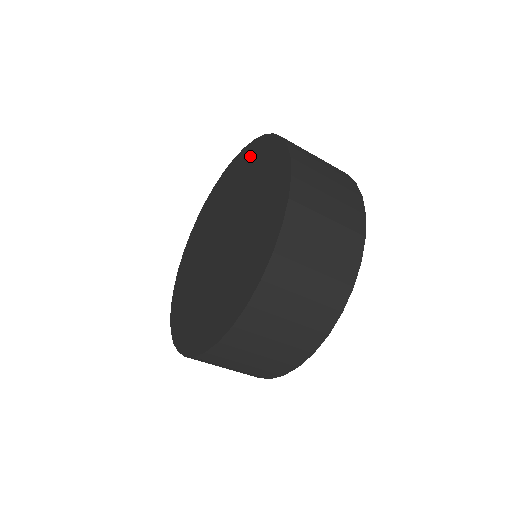
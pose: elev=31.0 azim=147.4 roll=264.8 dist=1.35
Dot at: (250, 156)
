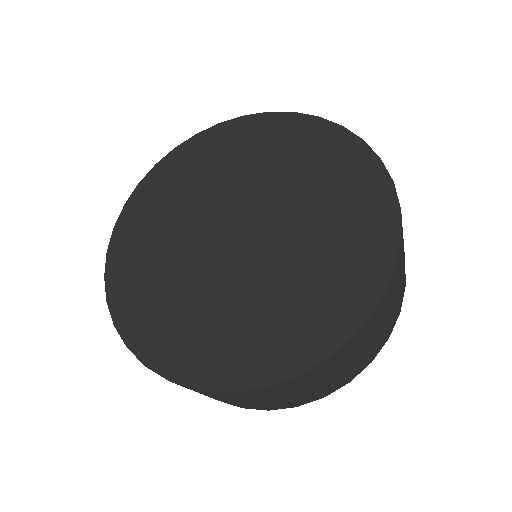
Dot at: (290, 133)
